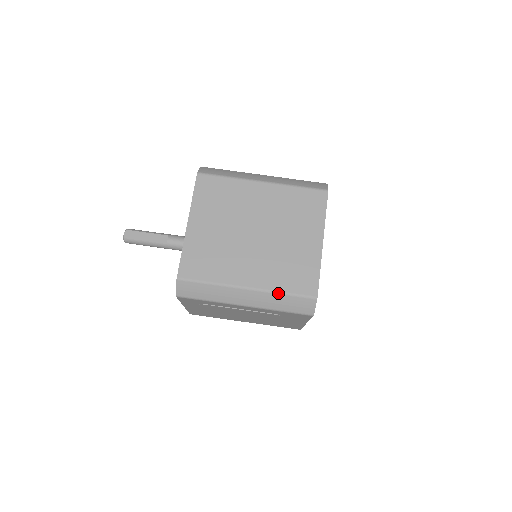
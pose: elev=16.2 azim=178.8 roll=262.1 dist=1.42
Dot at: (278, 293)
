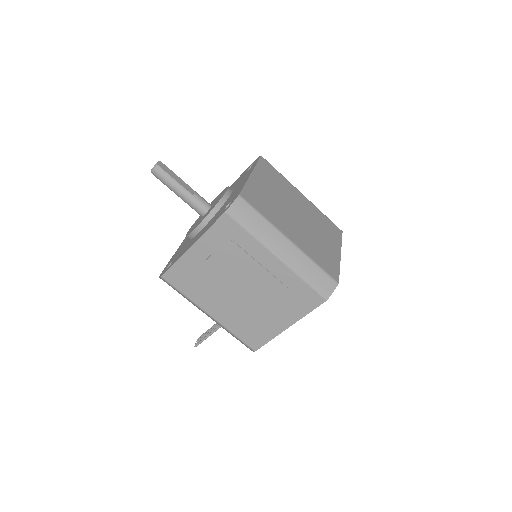
Dot at: (312, 261)
